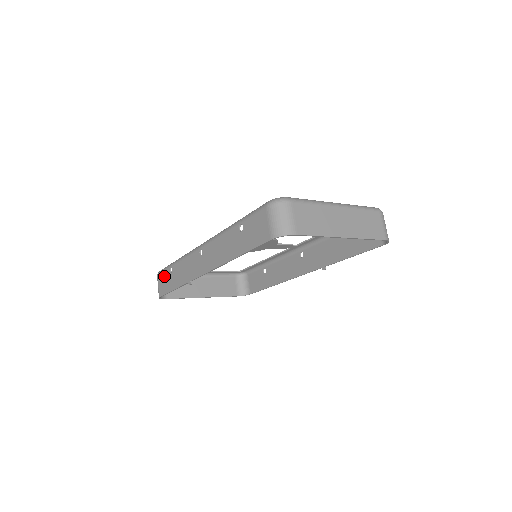
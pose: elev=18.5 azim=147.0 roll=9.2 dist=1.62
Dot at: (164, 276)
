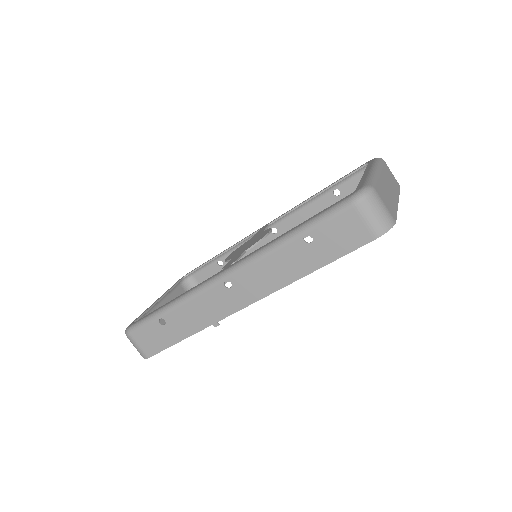
Dot at: (148, 332)
